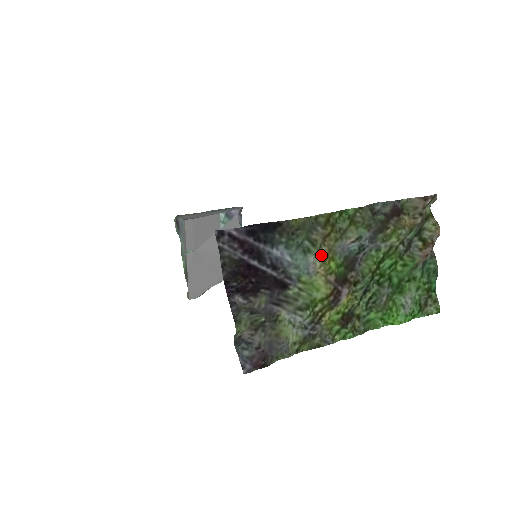
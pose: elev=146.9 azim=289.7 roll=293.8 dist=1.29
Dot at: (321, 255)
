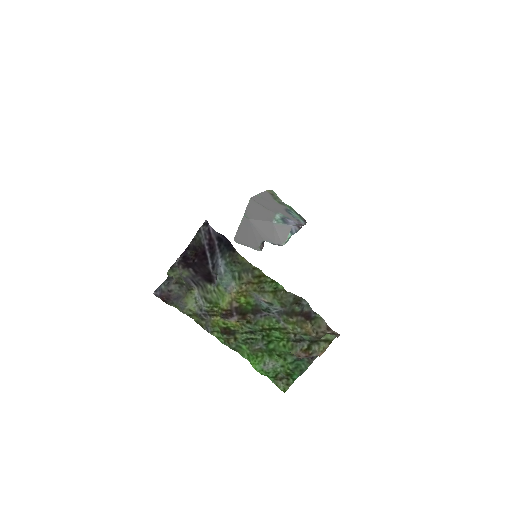
Dot at: (238, 288)
